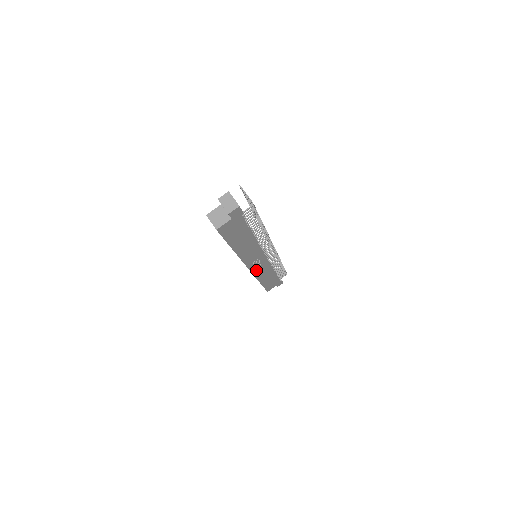
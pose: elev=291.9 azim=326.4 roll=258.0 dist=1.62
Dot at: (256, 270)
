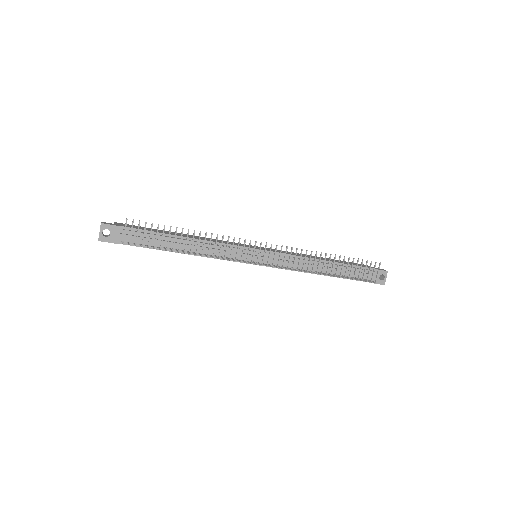
Dot at: occluded
